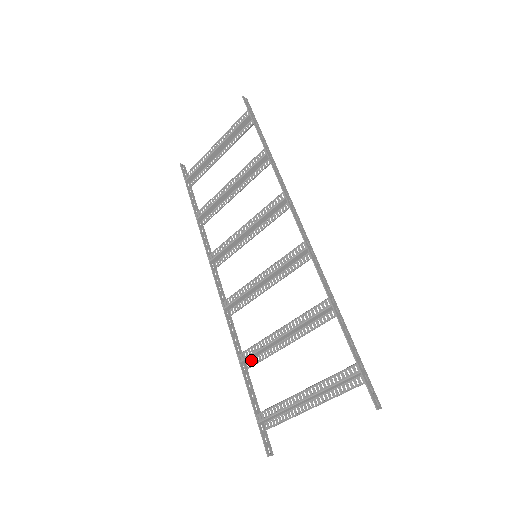
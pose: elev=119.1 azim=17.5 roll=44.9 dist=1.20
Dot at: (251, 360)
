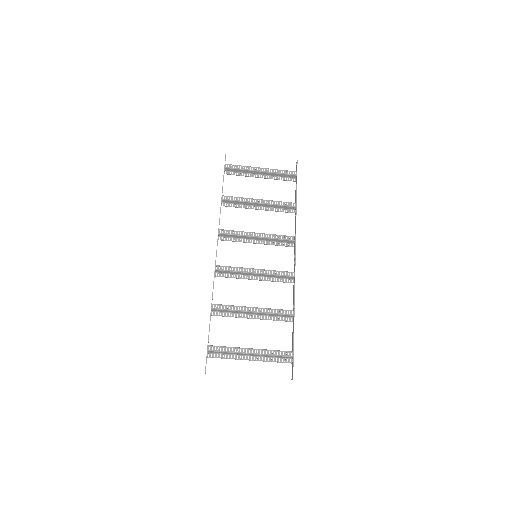
Dot at: (217, 312)
